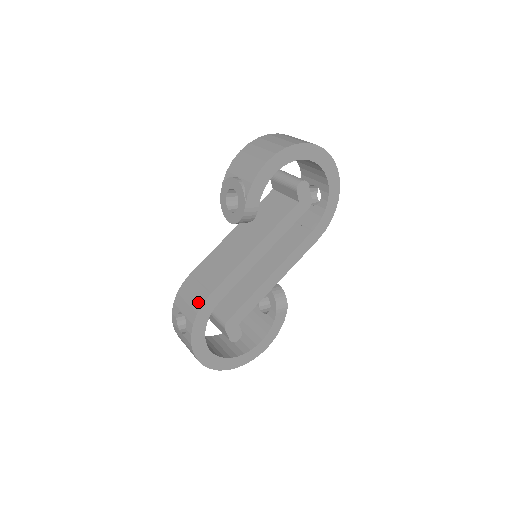
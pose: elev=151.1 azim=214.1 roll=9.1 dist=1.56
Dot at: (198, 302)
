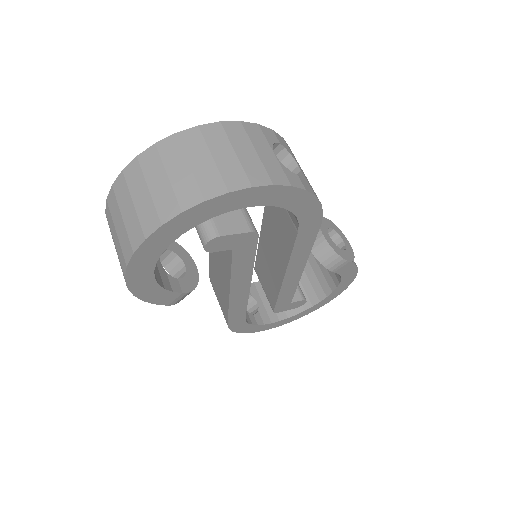
Dot at: occluded
